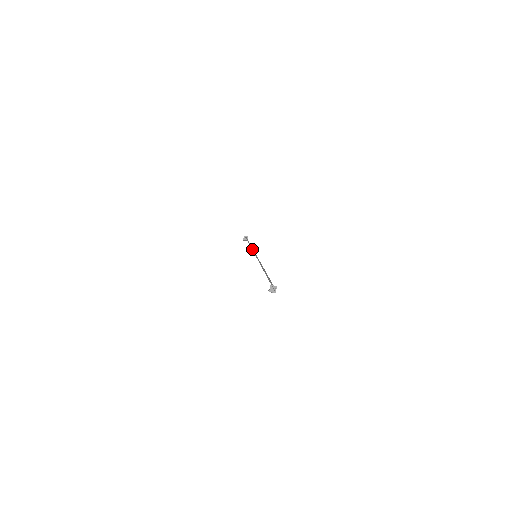
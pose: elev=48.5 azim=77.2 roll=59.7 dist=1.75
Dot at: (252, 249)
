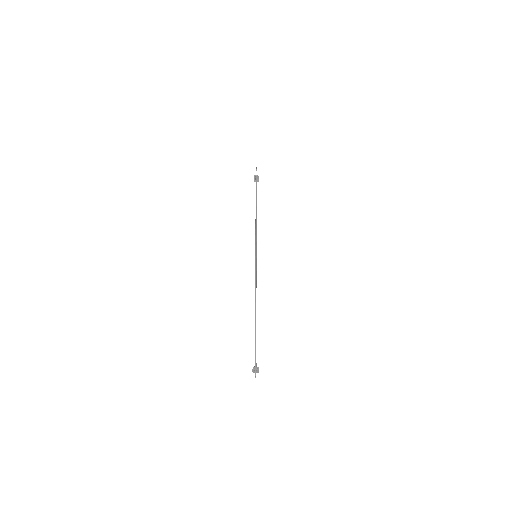
Dot at: (255, 232)
